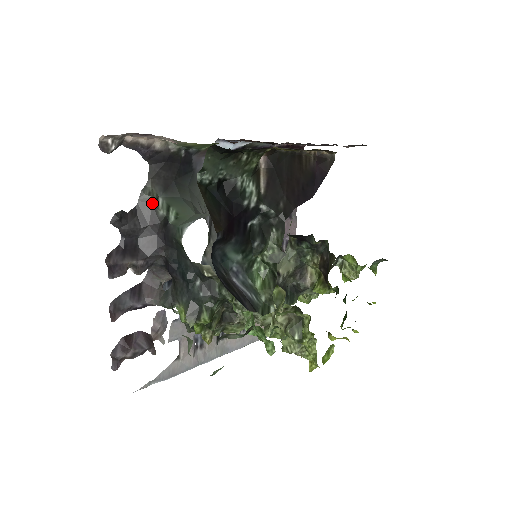
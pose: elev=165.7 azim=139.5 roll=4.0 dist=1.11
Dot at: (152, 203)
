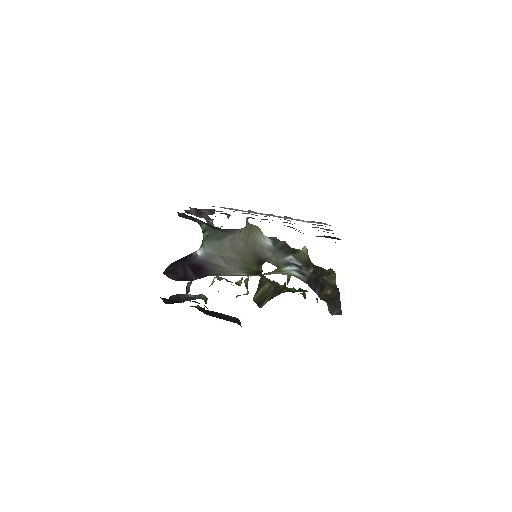
Dot at: (199, 223)
